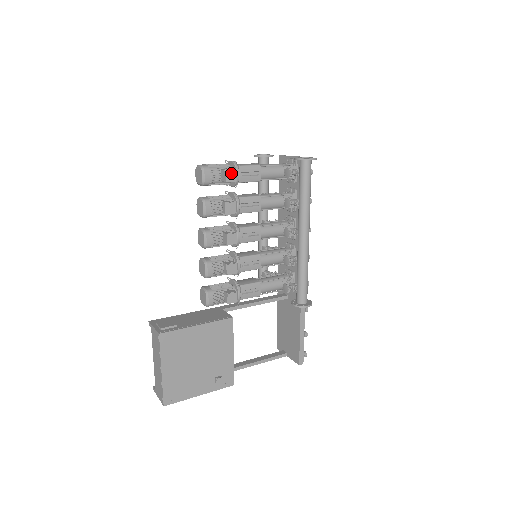
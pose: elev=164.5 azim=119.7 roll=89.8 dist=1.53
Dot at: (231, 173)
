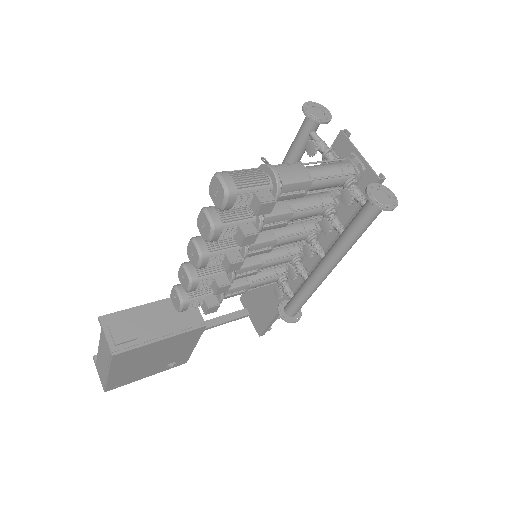
Dot at: (268, 206)
